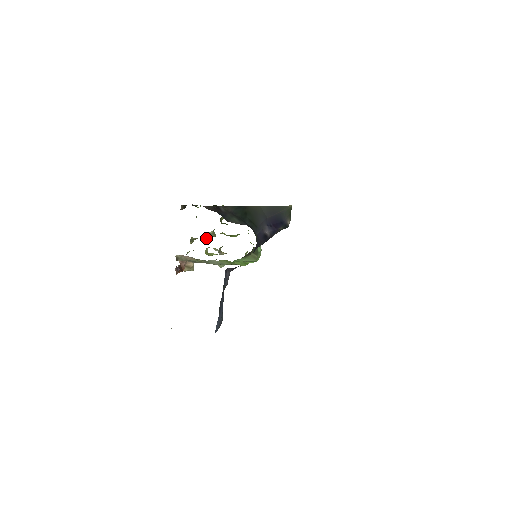
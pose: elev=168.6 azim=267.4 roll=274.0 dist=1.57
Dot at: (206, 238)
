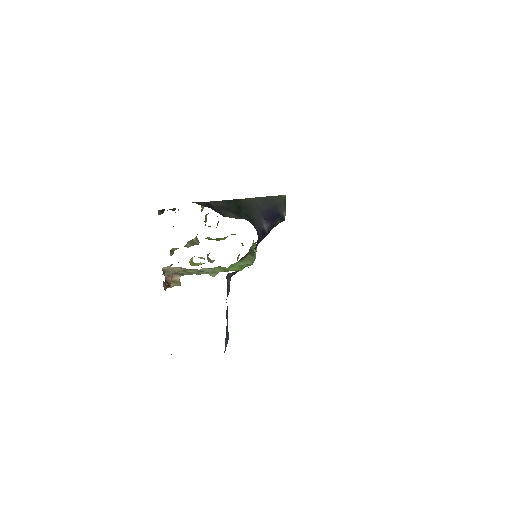
Dot at: (188, 247)
